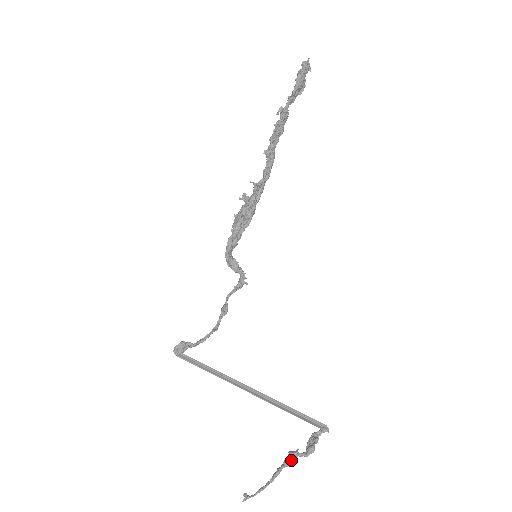
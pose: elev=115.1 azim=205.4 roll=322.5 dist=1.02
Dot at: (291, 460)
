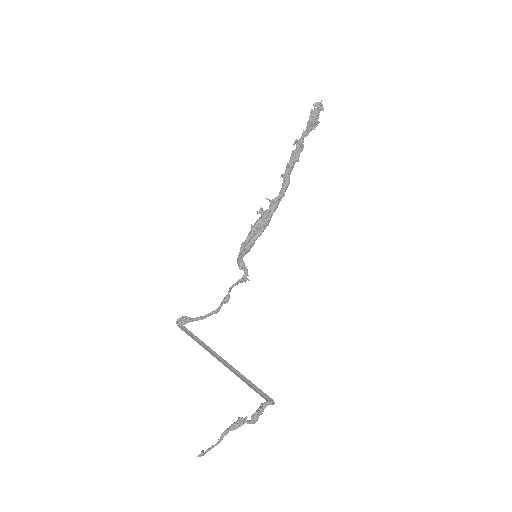
Dot at: (238, 424)
